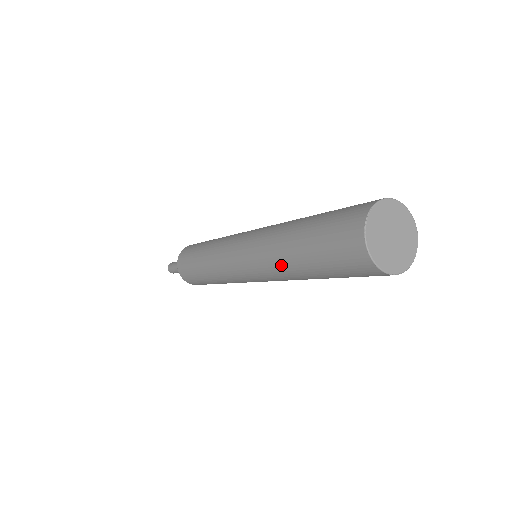
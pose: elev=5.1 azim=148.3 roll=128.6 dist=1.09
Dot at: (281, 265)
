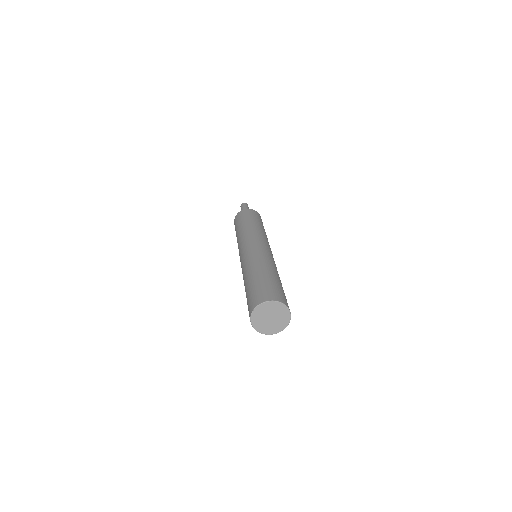
Dot at: occluded
